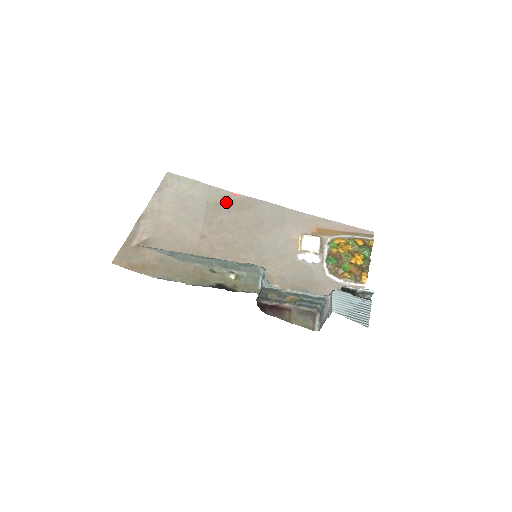
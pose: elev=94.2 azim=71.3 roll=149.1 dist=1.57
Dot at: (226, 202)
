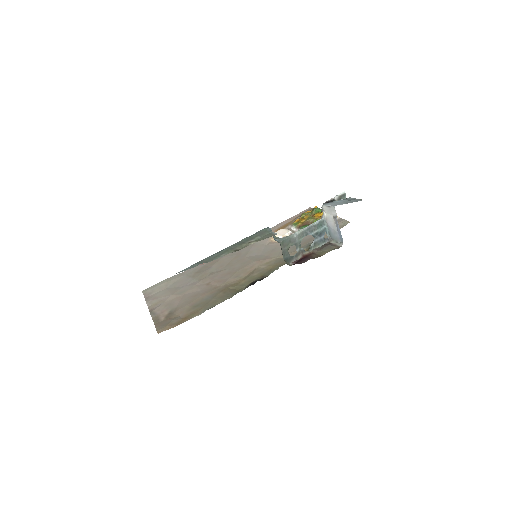
Dot at: (202, 268)
